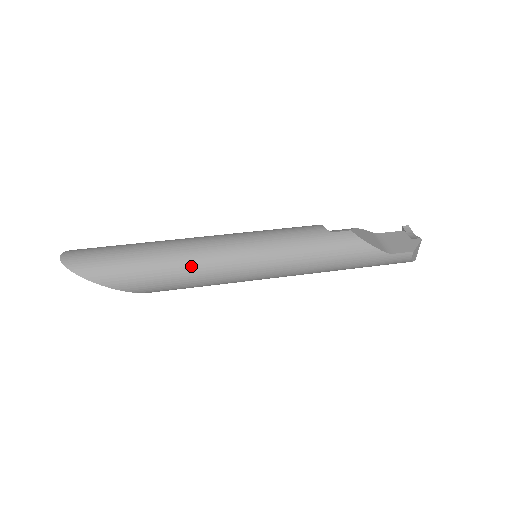
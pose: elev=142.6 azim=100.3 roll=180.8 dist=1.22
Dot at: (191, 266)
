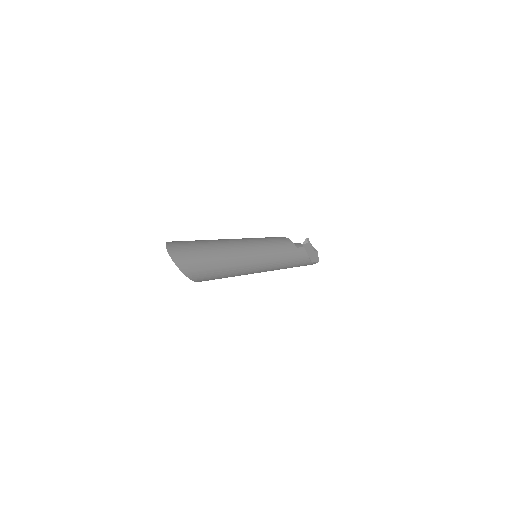
Dot at: (239, 267)
